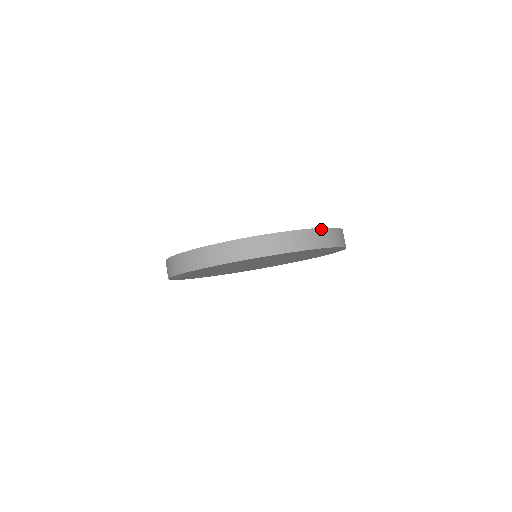
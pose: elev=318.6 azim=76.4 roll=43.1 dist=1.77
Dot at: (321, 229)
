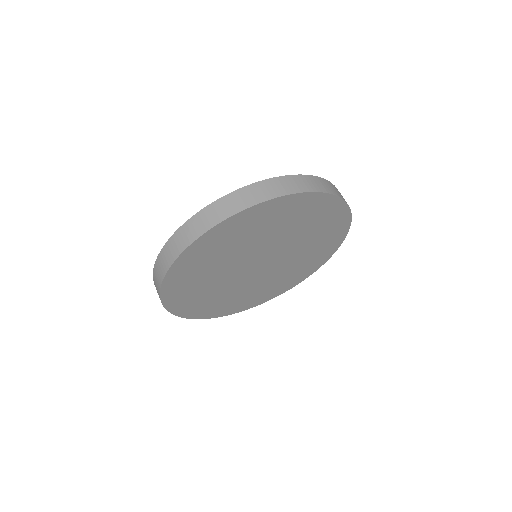
Dot at: (334, 186)
